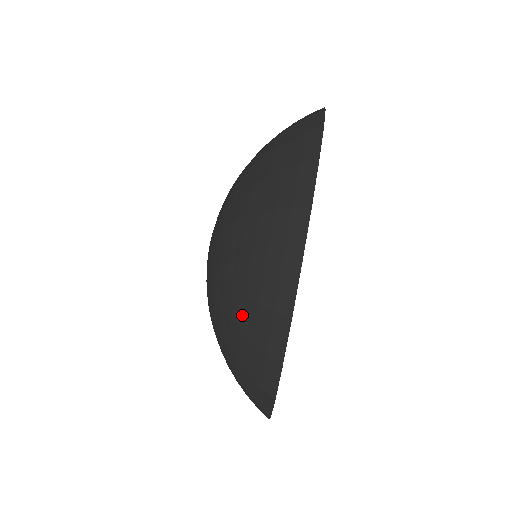
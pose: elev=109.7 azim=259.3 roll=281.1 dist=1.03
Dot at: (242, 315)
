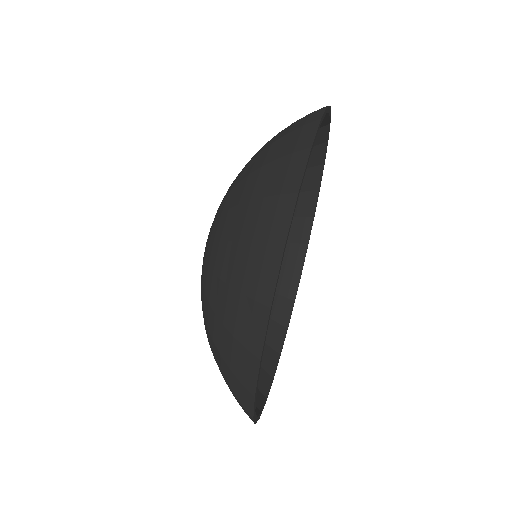
Dot at: occluded
